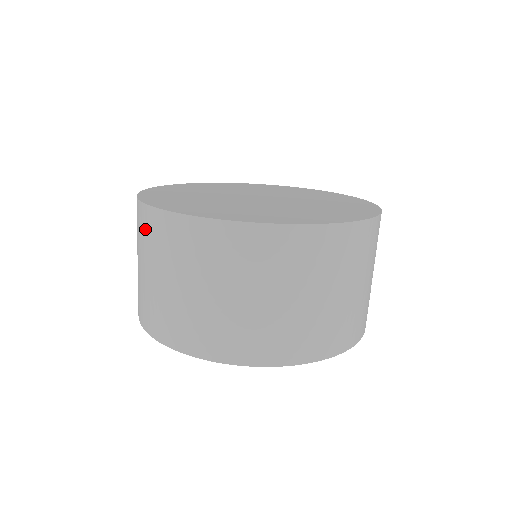
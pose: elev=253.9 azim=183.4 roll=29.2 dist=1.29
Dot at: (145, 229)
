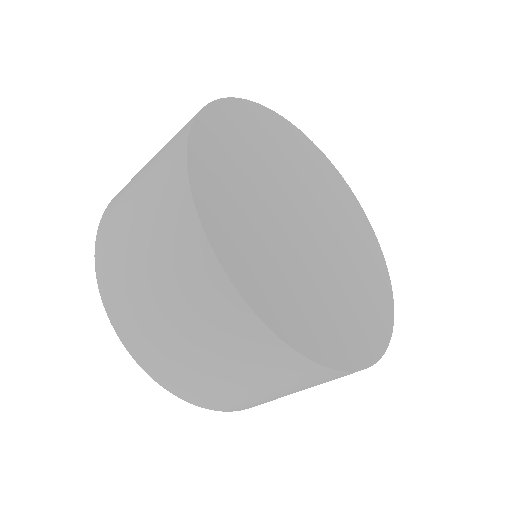
Dot at: (226, 322)
